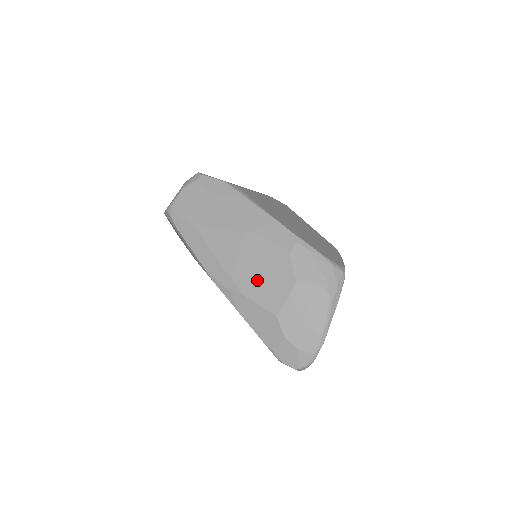
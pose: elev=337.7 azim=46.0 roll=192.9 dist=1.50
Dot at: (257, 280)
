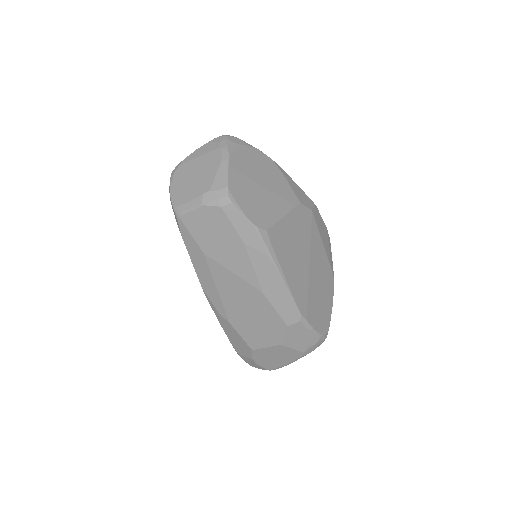
Dot at: (248, 324)
